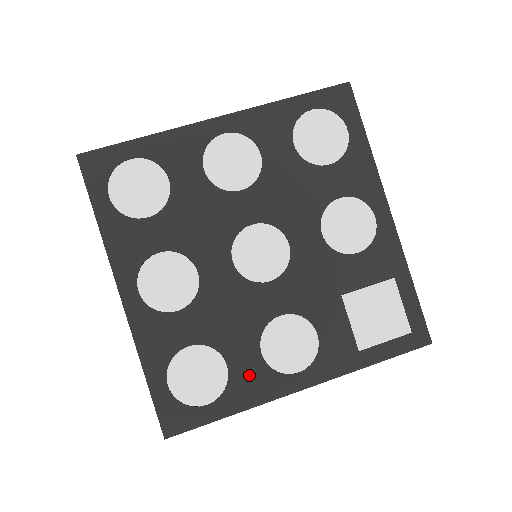
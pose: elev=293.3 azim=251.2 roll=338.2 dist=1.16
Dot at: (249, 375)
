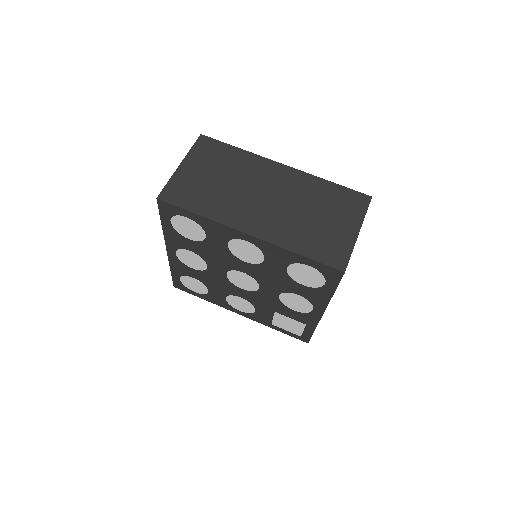
Dot at: (217, 298)
